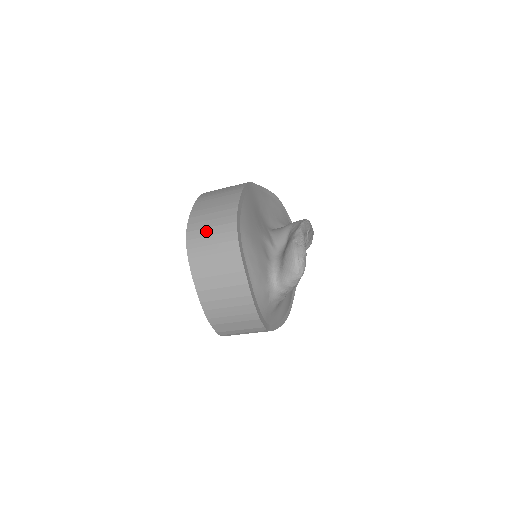
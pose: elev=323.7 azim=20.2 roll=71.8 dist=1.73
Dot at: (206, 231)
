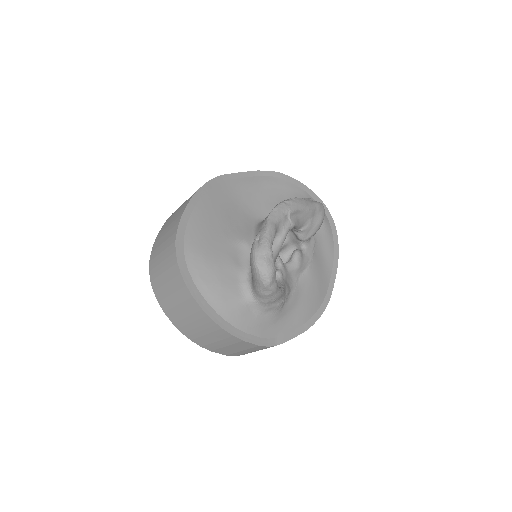
Dot at: (159, 258)
